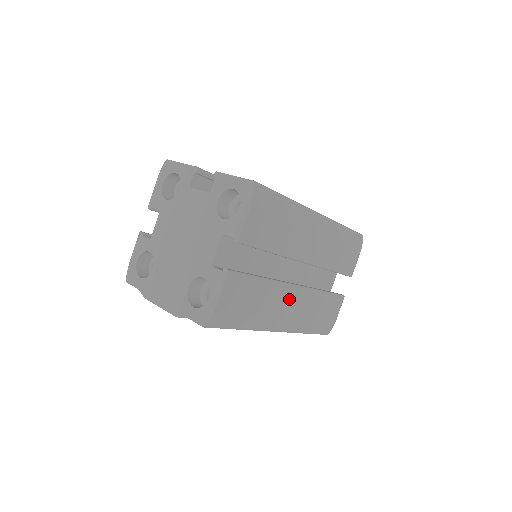
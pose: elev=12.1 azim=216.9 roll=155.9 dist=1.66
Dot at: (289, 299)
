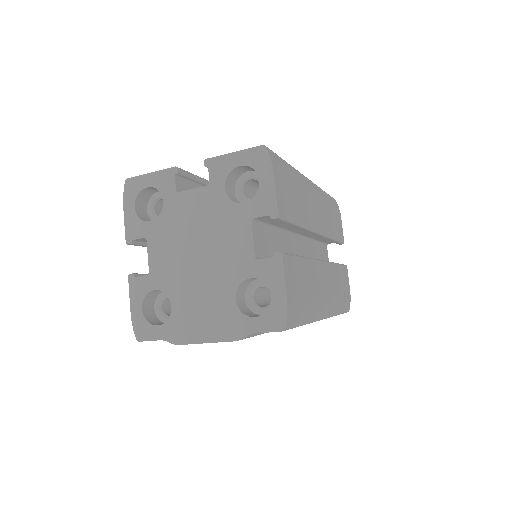
Dot at: (322, 277)
